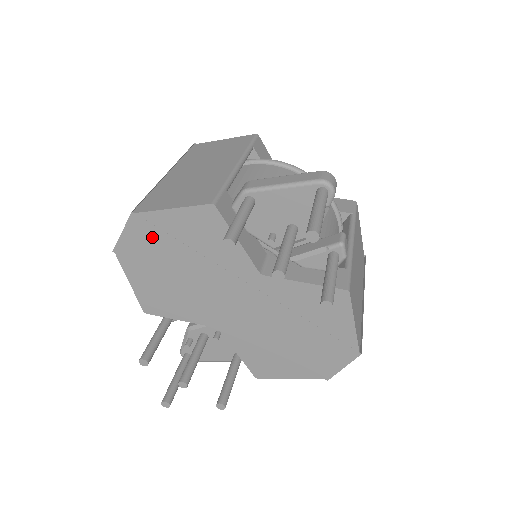
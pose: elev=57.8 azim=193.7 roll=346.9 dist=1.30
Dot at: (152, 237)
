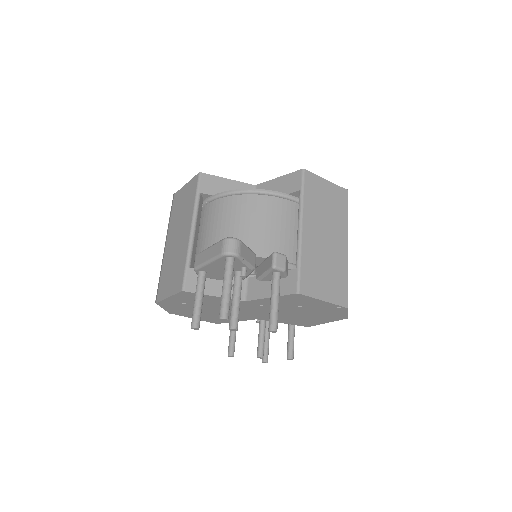
Dot at: (177, 306)
